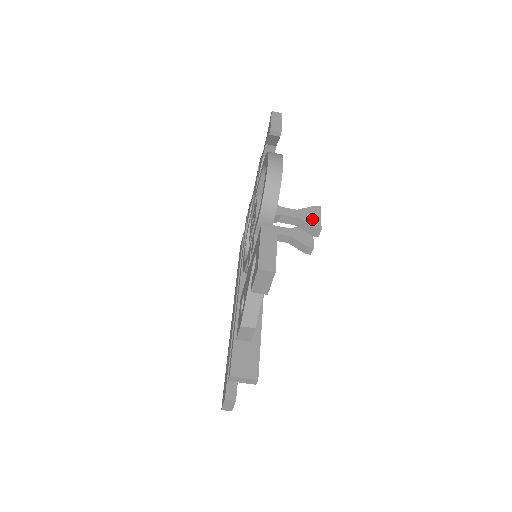
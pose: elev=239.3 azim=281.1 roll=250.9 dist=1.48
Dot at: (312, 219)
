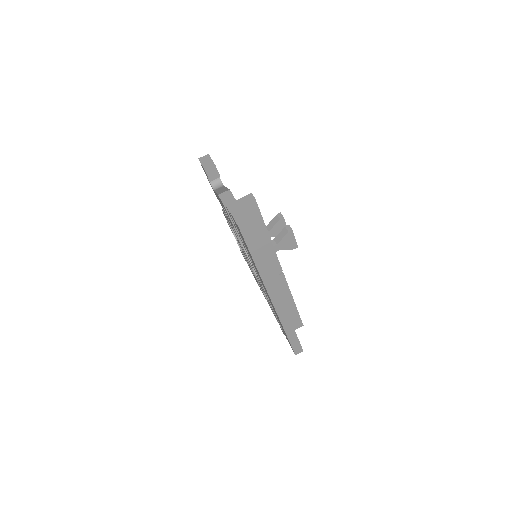
Dot at: occluded
